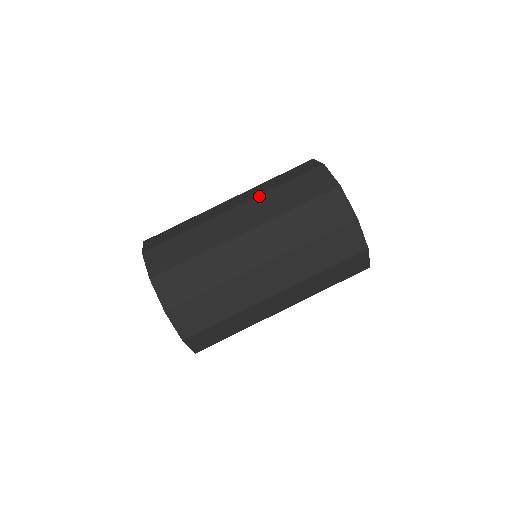
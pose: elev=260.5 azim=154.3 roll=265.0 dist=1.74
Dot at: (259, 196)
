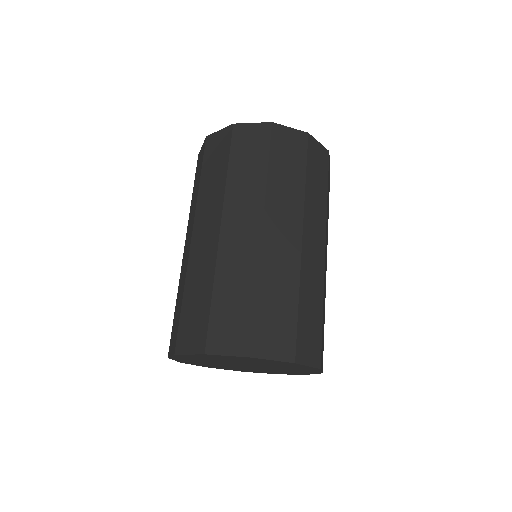
Dot at: (196, 206)
